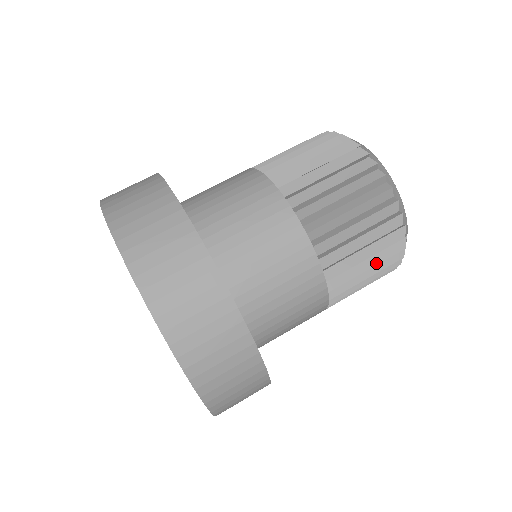
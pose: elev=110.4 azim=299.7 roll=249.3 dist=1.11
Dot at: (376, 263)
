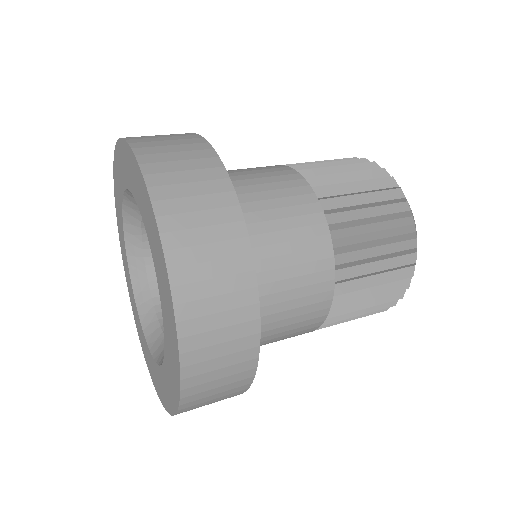
Dot at: (354, 172)
